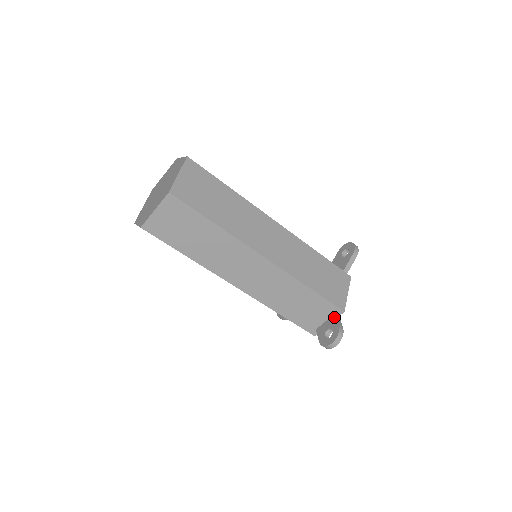
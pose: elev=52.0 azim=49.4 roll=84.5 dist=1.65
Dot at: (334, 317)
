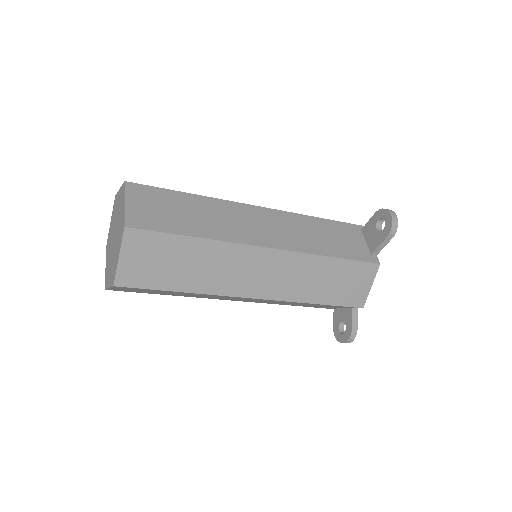
Dot at: (350, 313)
